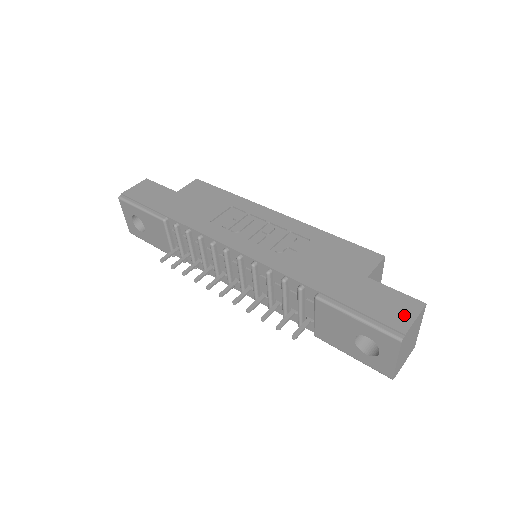
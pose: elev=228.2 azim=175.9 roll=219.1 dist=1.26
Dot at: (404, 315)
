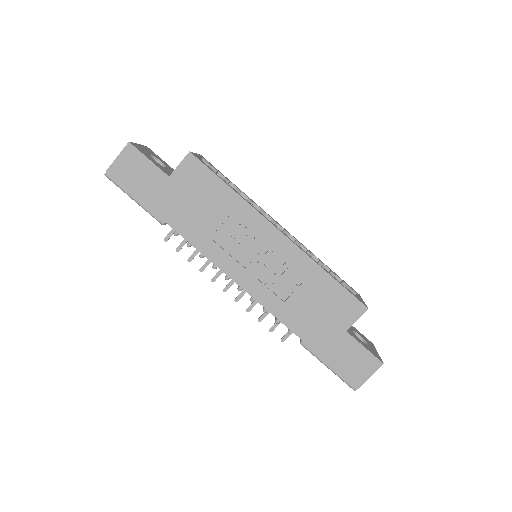
Dot at: (363, 373)
